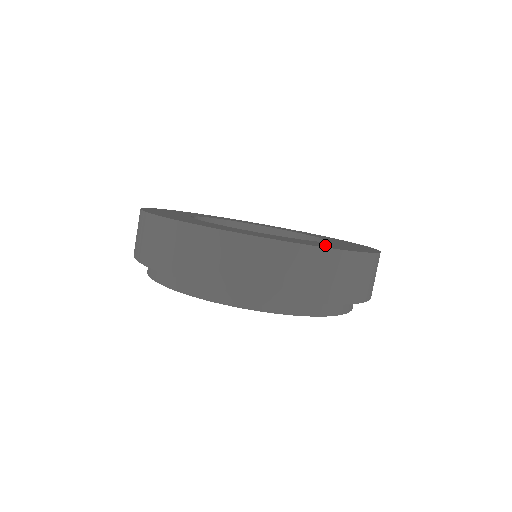
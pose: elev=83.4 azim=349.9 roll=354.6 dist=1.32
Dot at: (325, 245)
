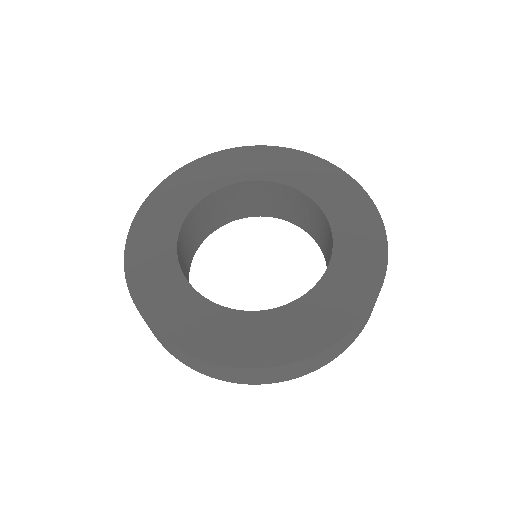
Dot at: (240, 344)
